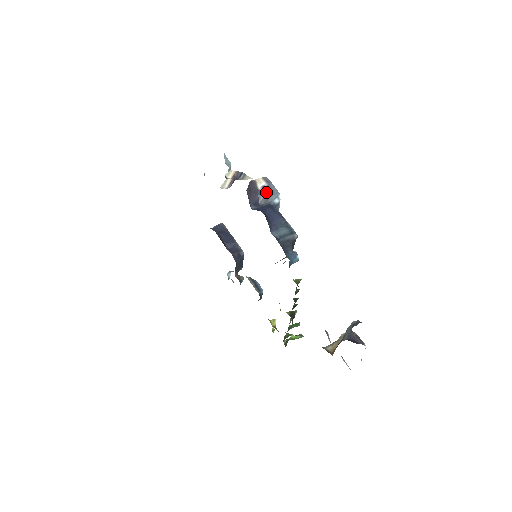
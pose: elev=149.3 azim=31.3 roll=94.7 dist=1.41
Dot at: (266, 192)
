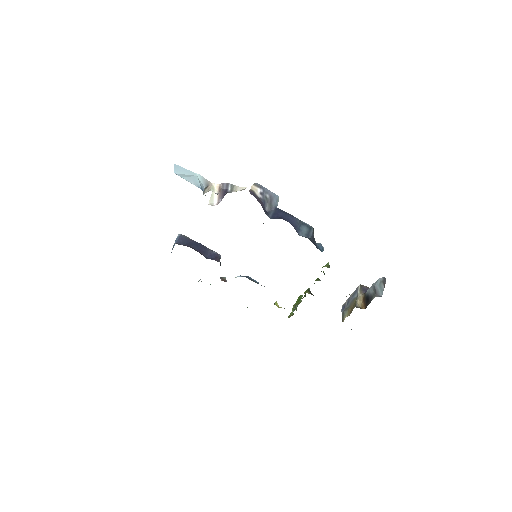
Dot at: (266, 198)
